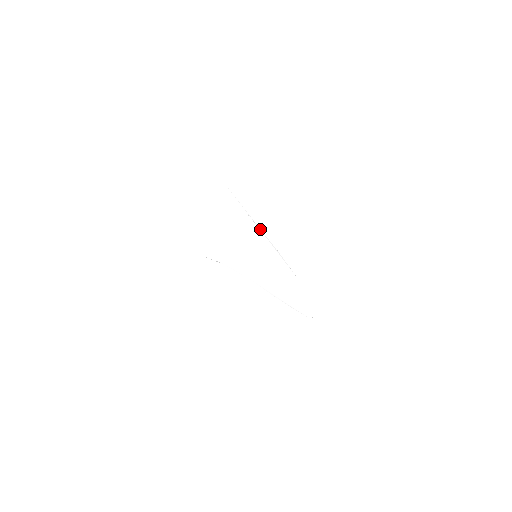
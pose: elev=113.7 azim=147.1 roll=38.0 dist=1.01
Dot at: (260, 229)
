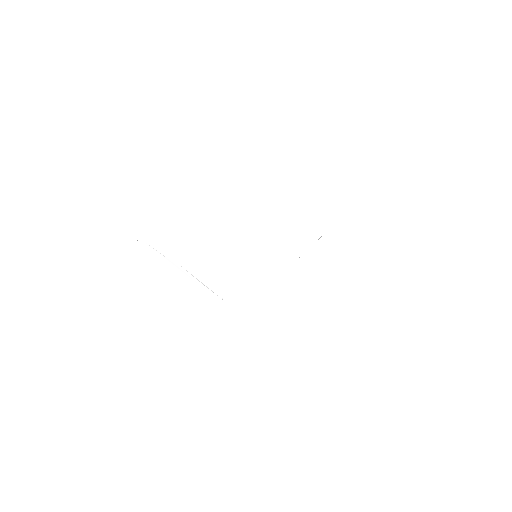
Dot at: occluded
